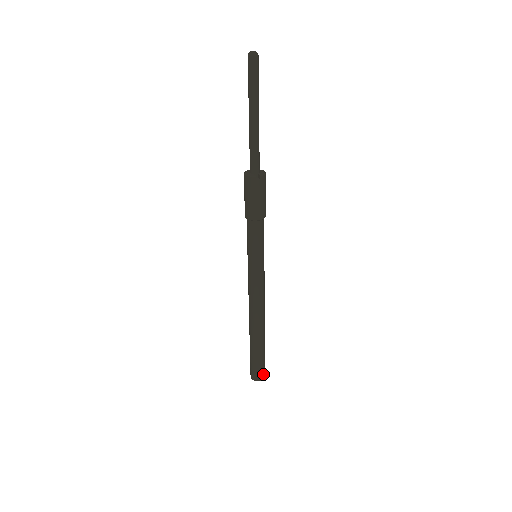
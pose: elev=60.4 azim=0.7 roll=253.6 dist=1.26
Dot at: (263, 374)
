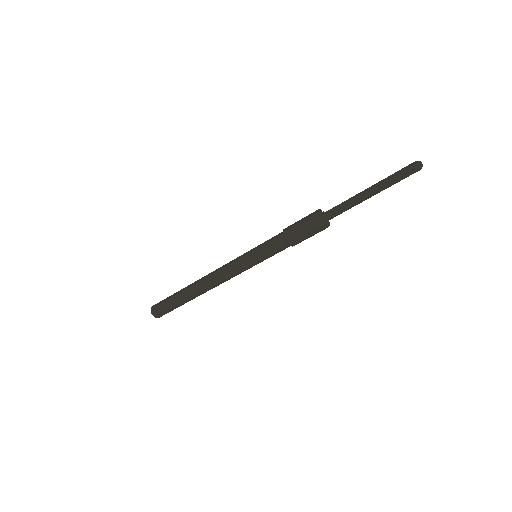
Dot at: occluded
